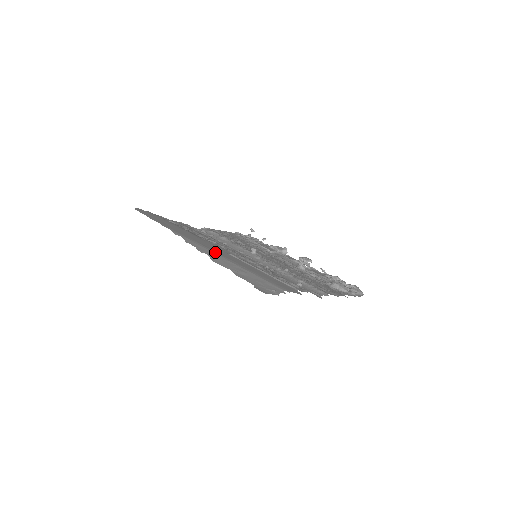
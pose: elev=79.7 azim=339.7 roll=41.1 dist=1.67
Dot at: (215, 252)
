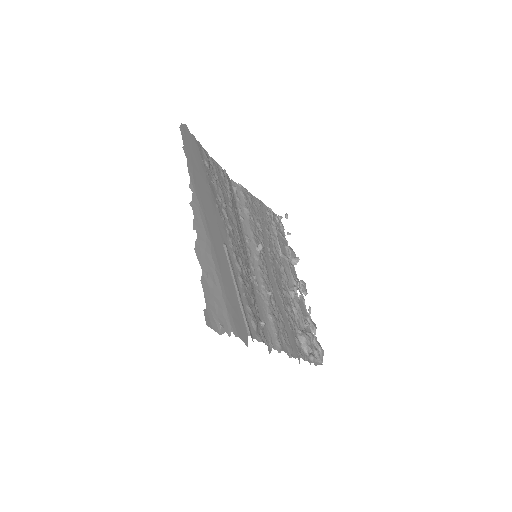
Dot at: (209, 236)
